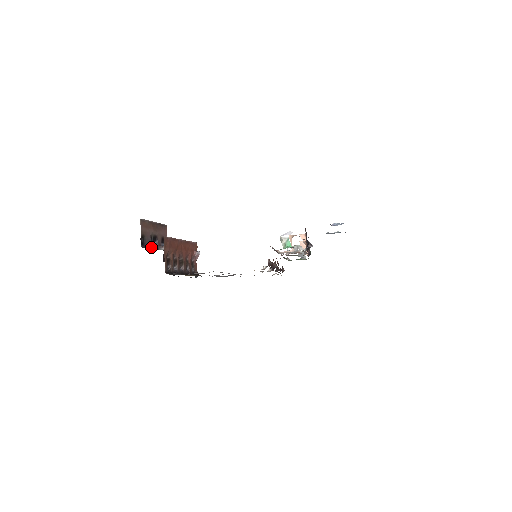
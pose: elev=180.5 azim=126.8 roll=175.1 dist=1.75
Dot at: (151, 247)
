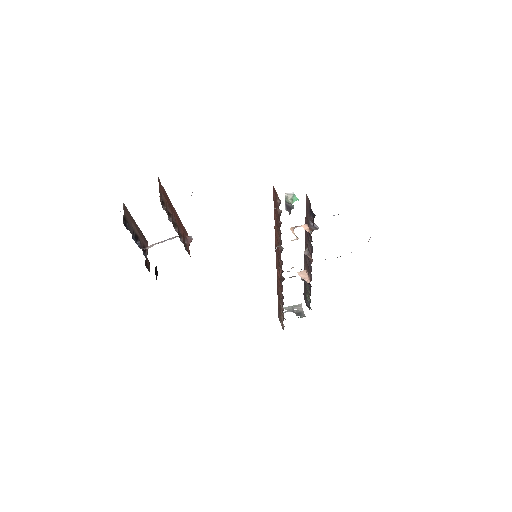
Dot at: occluded
